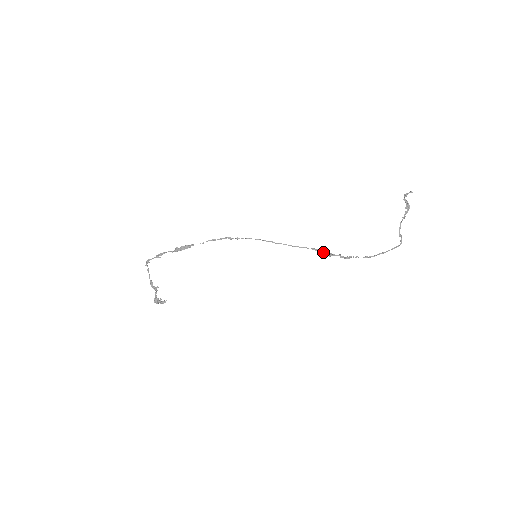
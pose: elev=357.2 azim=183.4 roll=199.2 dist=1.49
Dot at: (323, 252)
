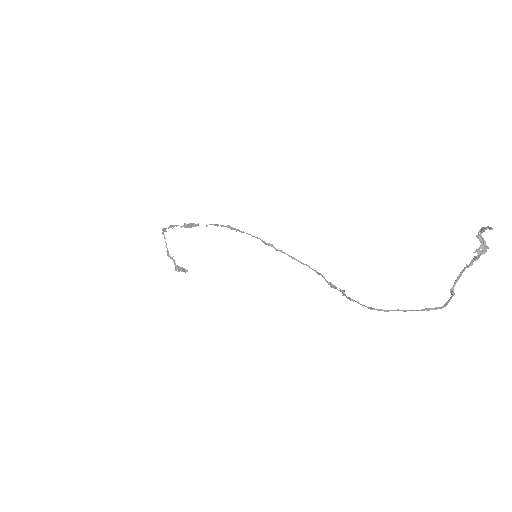
Dot at: occluded
